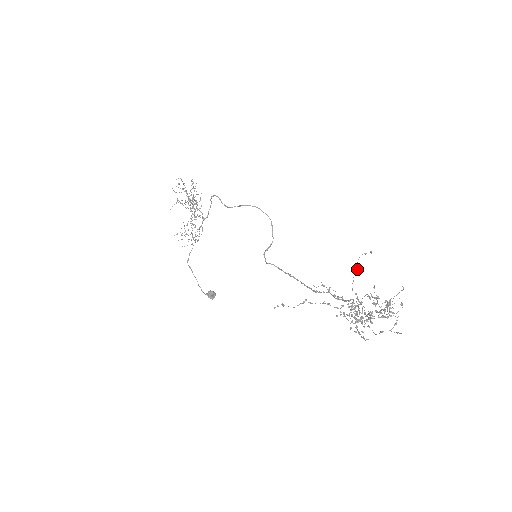
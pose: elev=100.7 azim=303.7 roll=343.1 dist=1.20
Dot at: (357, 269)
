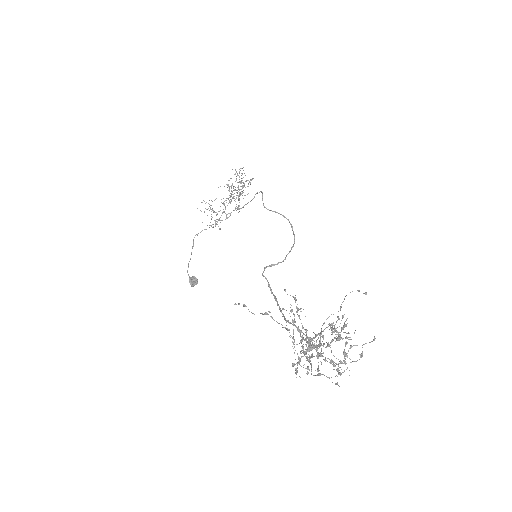
Dot at: occluded
